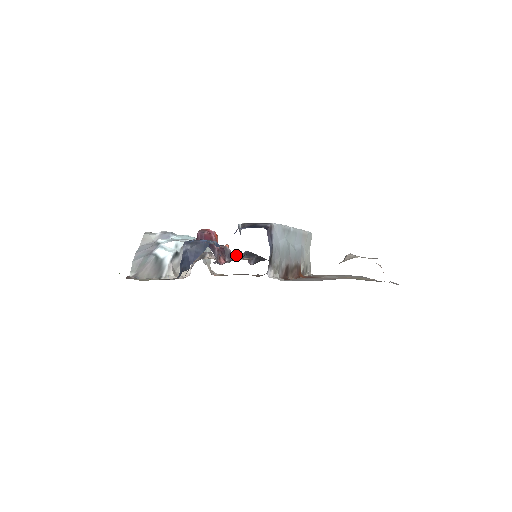
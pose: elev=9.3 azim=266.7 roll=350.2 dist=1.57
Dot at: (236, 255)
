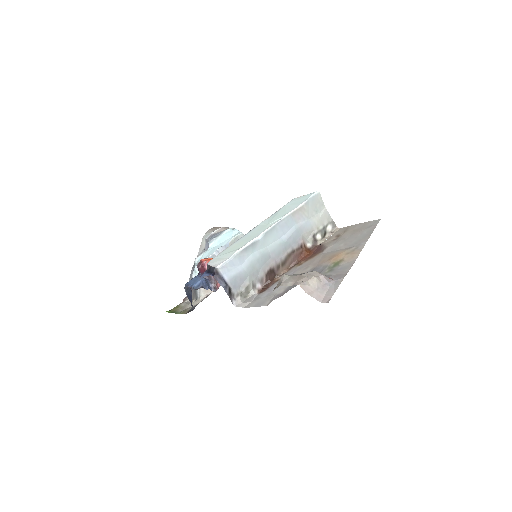
Dot at: occluded
